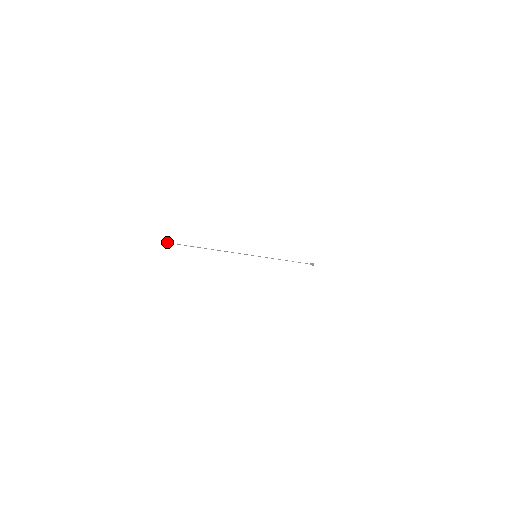
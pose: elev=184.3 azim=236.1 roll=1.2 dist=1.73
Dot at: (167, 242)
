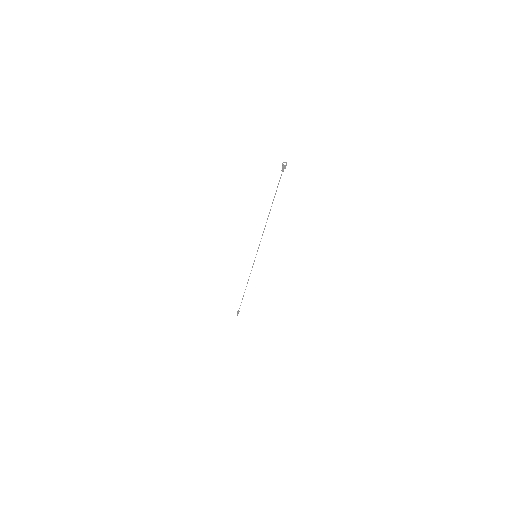
Dot at: (285, 166)
